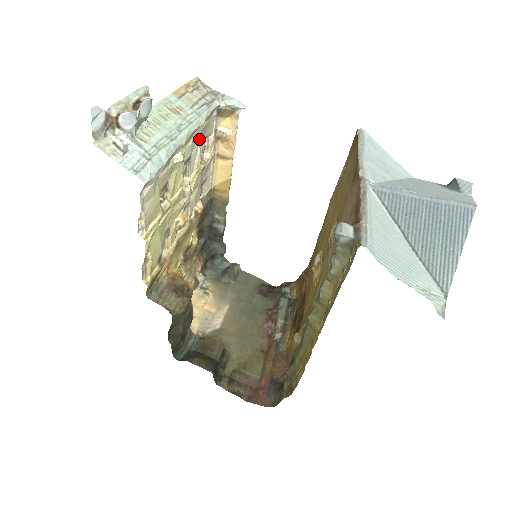
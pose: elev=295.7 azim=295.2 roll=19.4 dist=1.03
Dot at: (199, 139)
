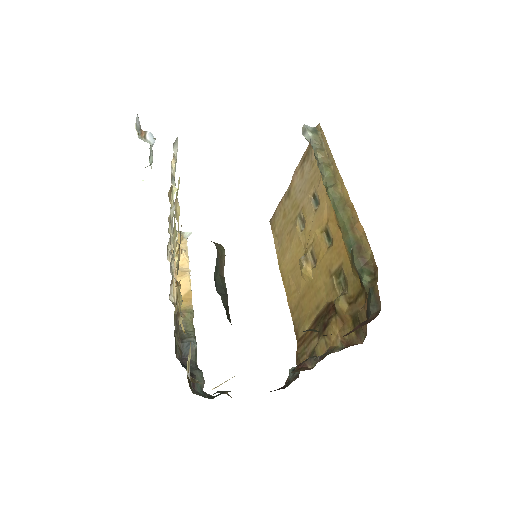
Dot at: occluded
